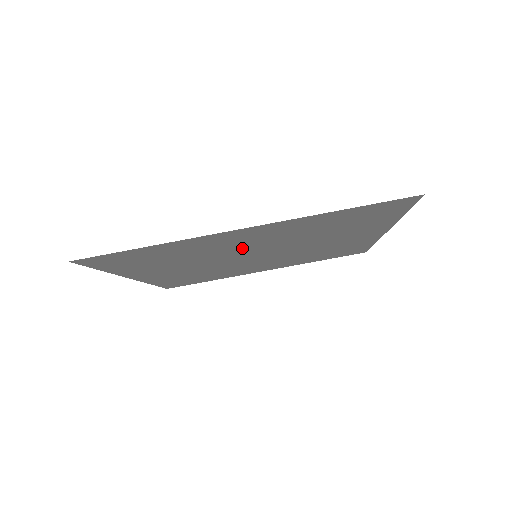
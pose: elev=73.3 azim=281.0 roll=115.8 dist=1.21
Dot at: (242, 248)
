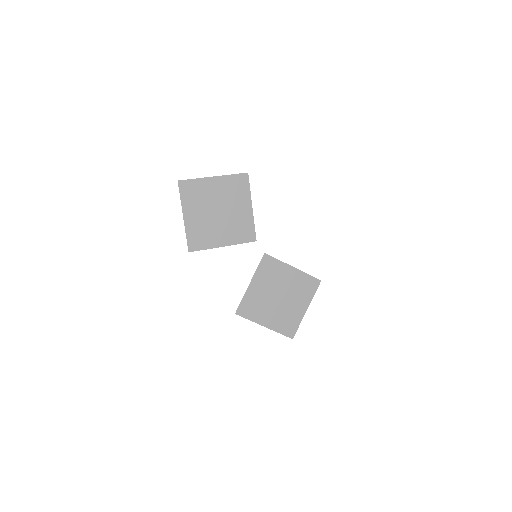
Dot at: (242, 301)
